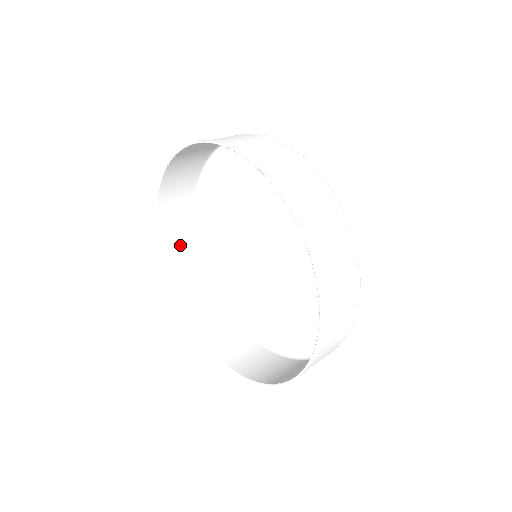
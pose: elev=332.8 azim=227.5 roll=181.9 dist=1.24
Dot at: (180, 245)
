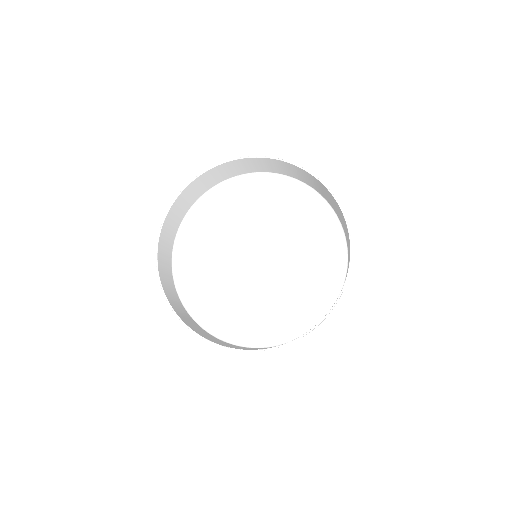
Dot at: (174, 219)
